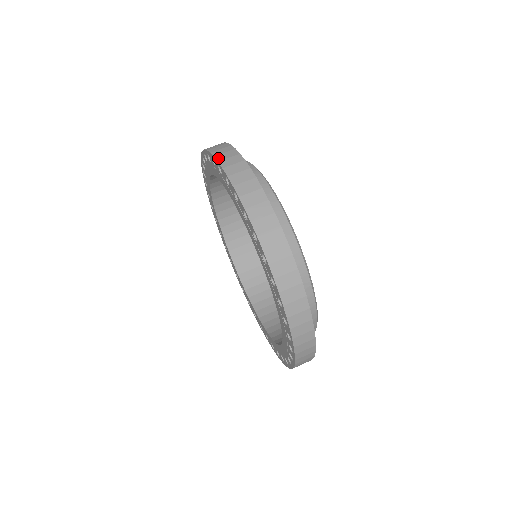
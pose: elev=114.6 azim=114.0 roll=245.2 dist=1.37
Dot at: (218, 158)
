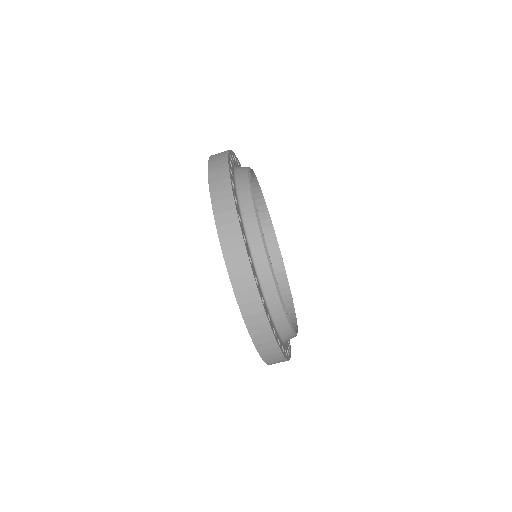
Dot at: (227, 260)
